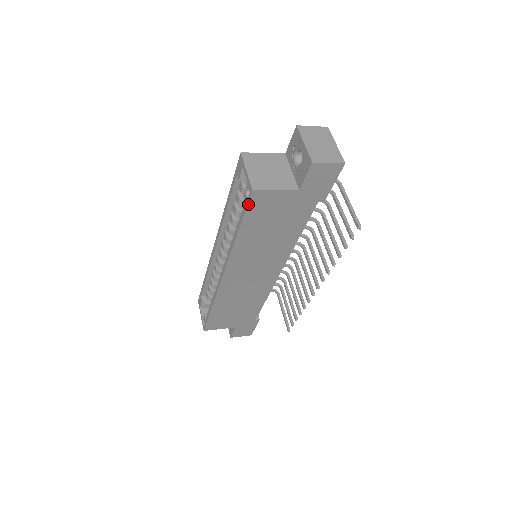
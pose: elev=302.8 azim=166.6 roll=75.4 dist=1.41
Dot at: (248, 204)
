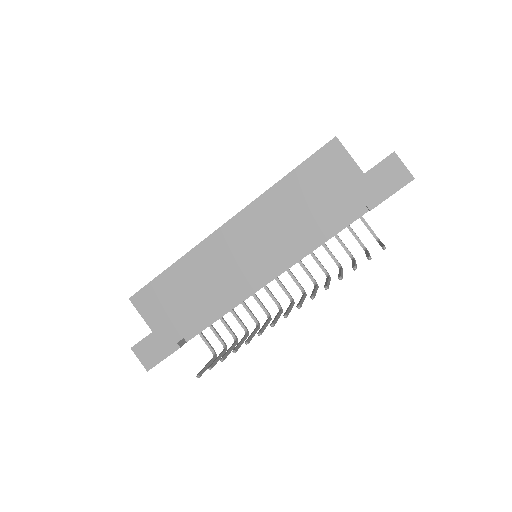
Dot at: (321, 149)
